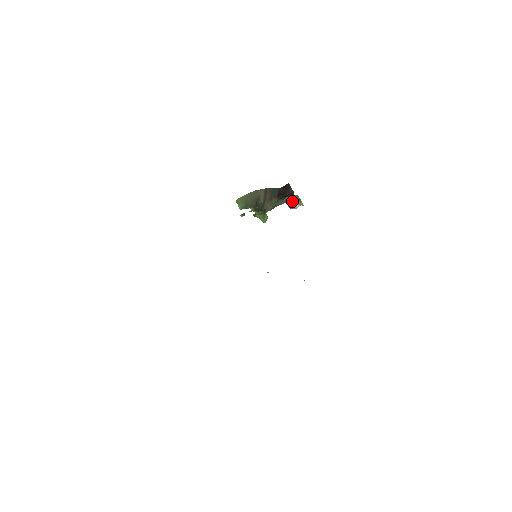
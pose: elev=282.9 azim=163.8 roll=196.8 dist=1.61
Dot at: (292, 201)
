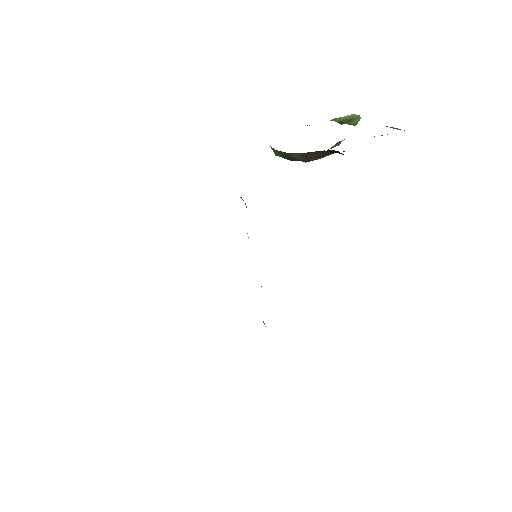
Dot at: occluded
